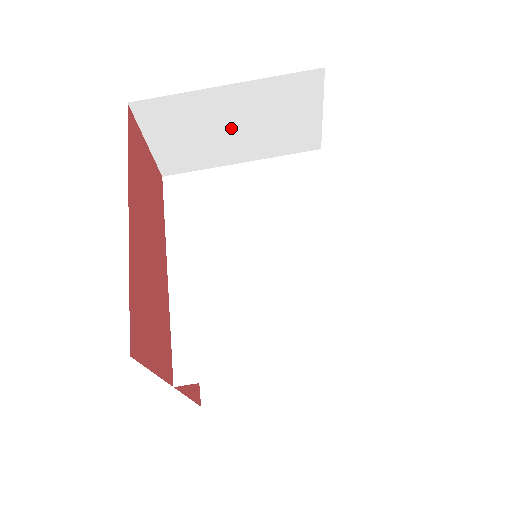
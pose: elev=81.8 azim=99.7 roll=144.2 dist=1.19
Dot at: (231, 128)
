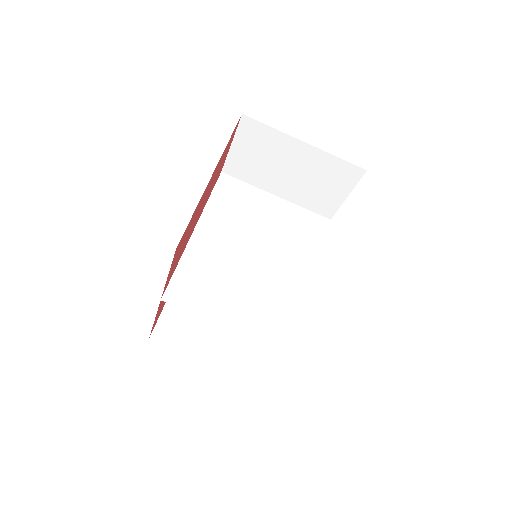
Dot at: (288, 170)
